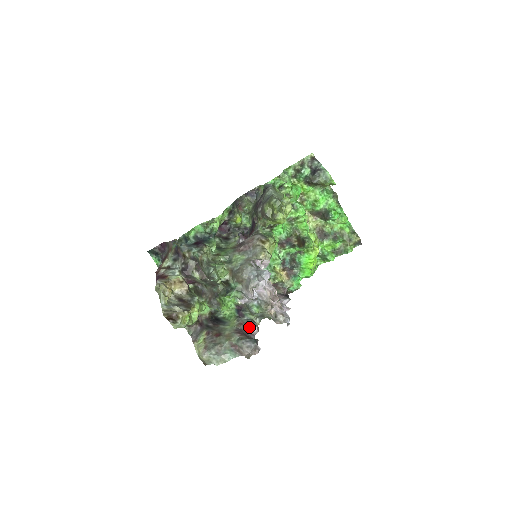
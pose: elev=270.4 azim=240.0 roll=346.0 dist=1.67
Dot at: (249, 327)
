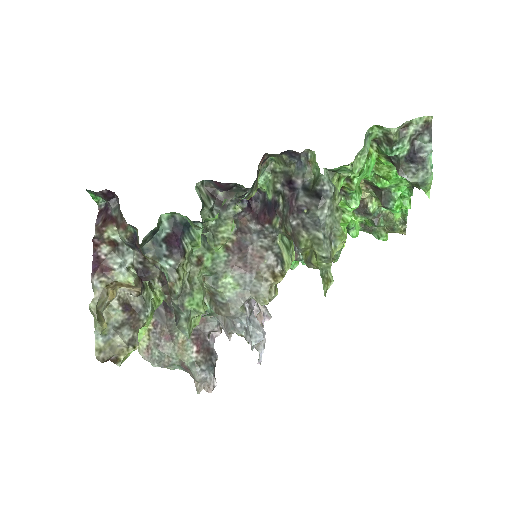
Dot at: (211, 331)
